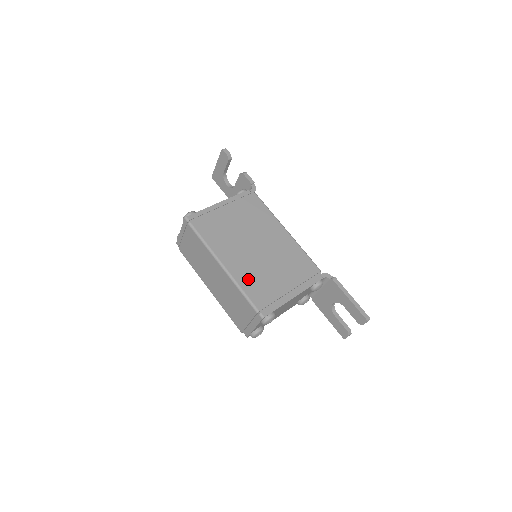
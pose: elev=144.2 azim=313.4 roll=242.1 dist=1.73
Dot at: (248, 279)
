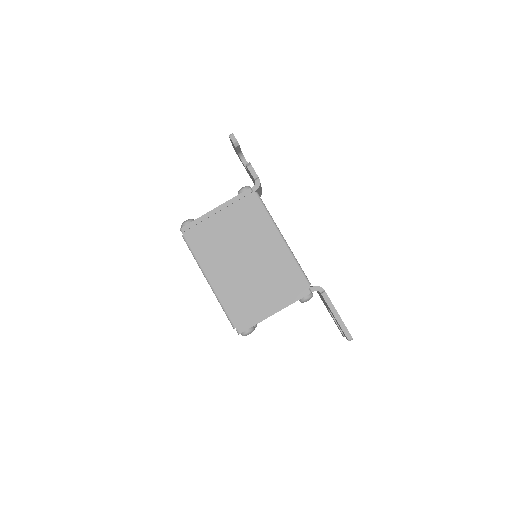
Dot at: (230, 295)
